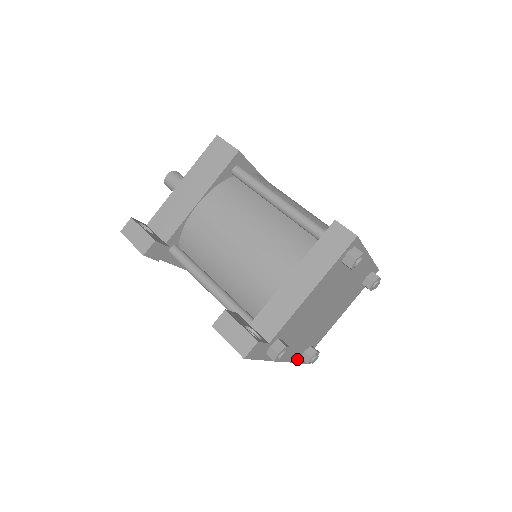
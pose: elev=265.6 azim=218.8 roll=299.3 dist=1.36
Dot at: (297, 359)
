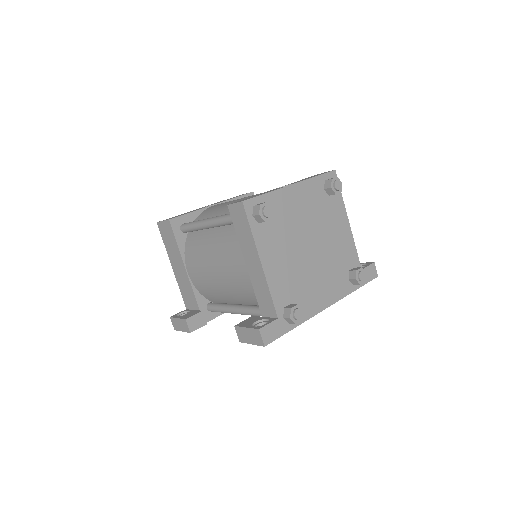
Dot at: (350, 289)
